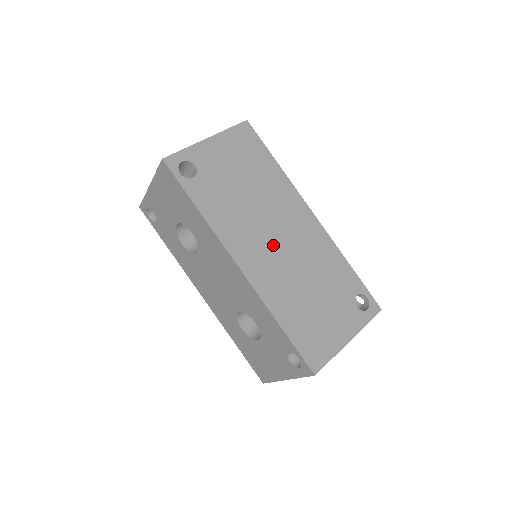
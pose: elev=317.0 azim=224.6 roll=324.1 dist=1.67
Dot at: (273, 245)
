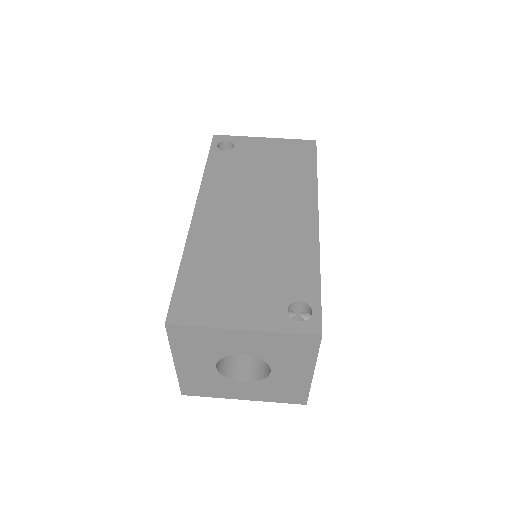
Dot at: (245, 214)
